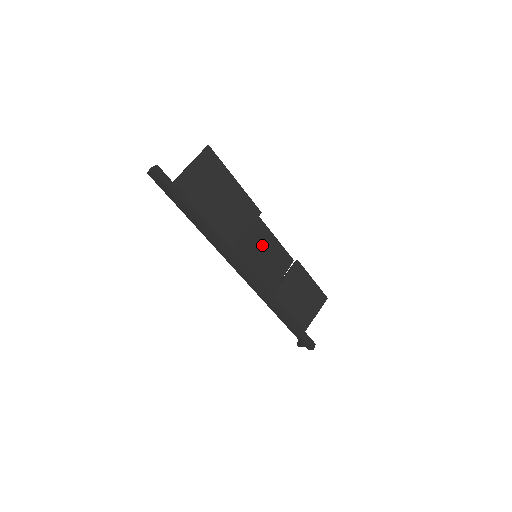
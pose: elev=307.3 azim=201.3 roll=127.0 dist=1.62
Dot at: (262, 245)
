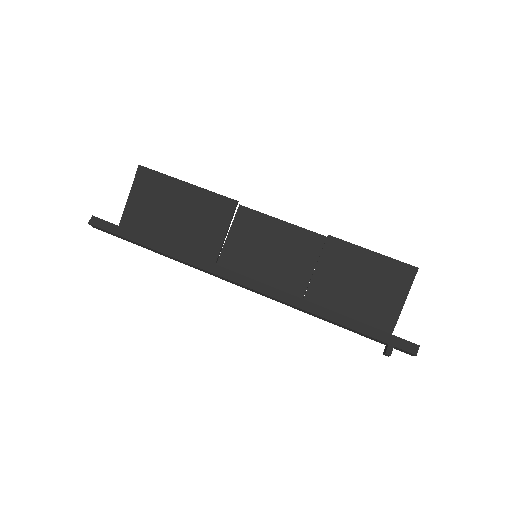
Dot at: (262, 238)
